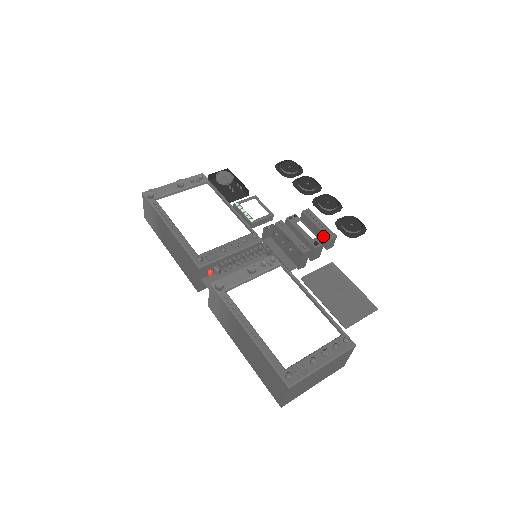
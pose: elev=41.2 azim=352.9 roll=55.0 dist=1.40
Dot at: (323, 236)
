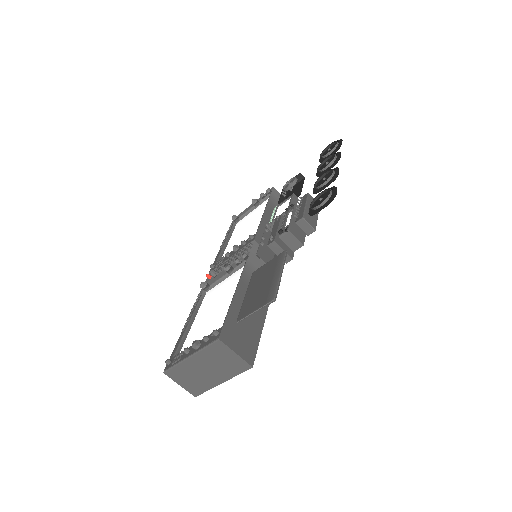
Dot at: occluded
